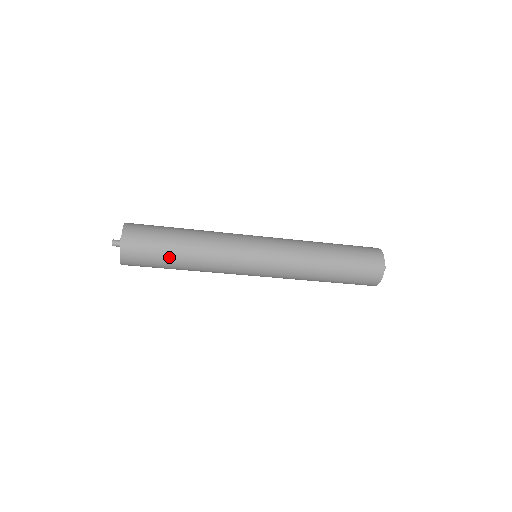
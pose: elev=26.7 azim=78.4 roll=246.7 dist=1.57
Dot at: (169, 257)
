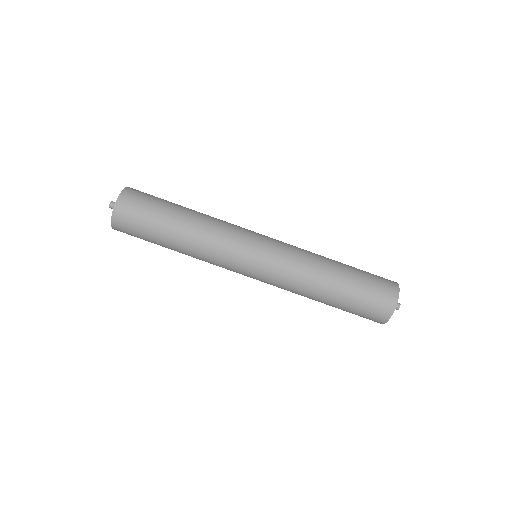
Dot at: (161, 231)
